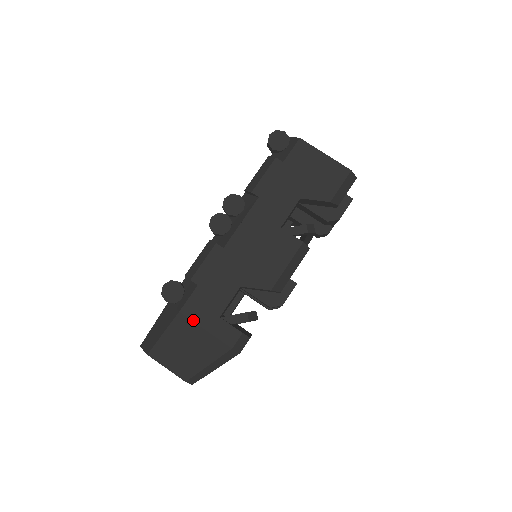
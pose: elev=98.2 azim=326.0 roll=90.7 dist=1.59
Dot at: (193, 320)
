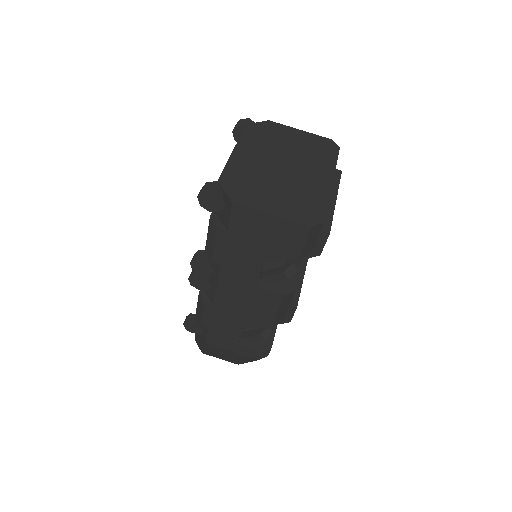
Dot at: (219, 347)
